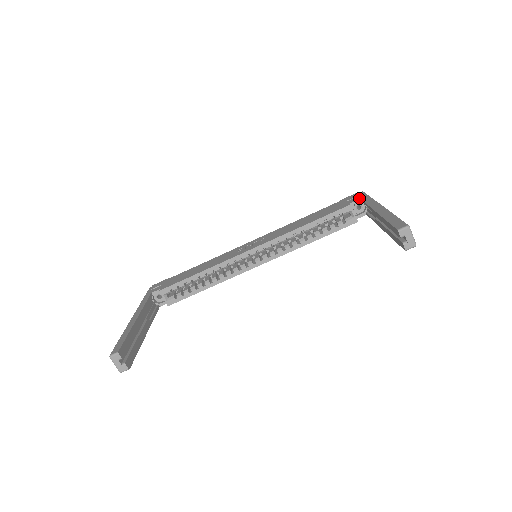
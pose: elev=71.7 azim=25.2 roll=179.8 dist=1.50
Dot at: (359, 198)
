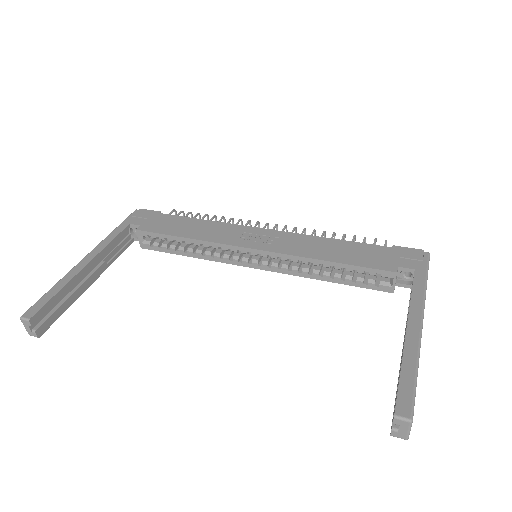
Dot at: (414, 267)
